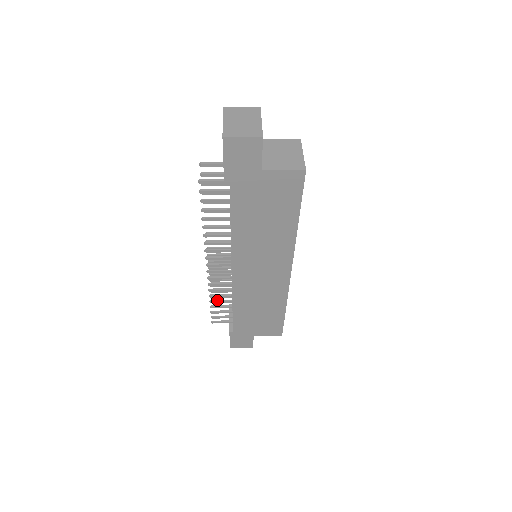
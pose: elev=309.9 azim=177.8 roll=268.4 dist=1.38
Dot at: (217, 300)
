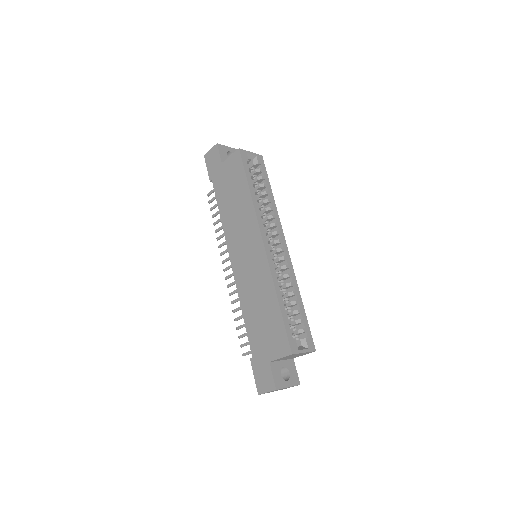
Dot at: (239, 317)
